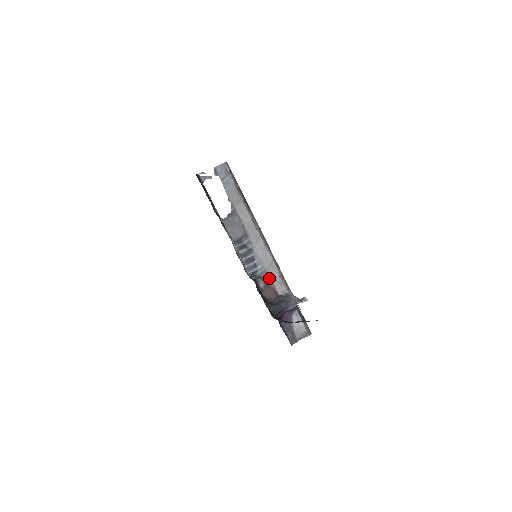
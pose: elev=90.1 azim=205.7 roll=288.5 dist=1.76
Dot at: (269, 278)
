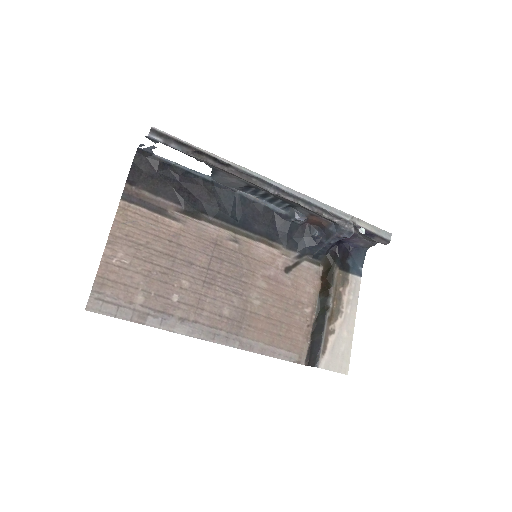
Dot at: (307, 211)
